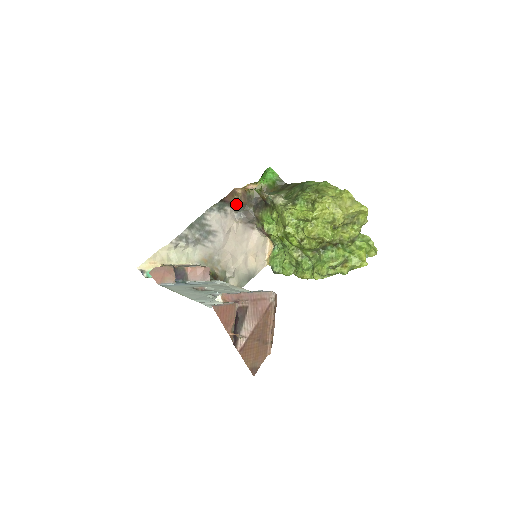
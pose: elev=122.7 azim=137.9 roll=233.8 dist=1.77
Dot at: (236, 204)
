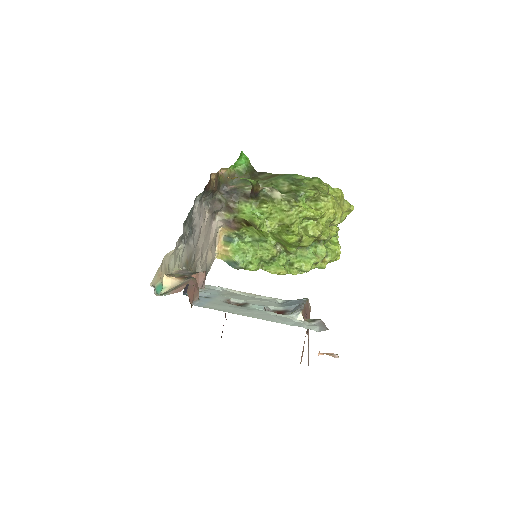
Dot at: (210, 192)
